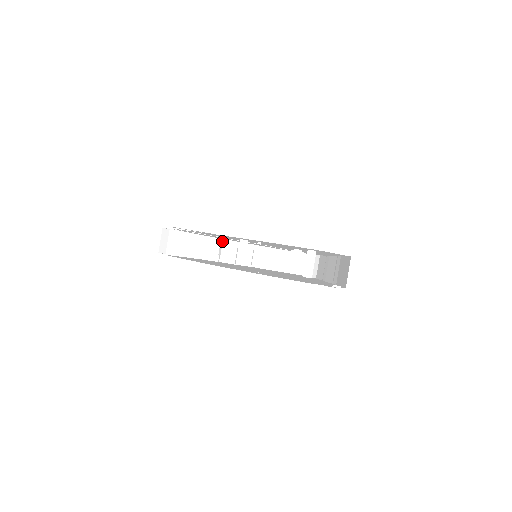
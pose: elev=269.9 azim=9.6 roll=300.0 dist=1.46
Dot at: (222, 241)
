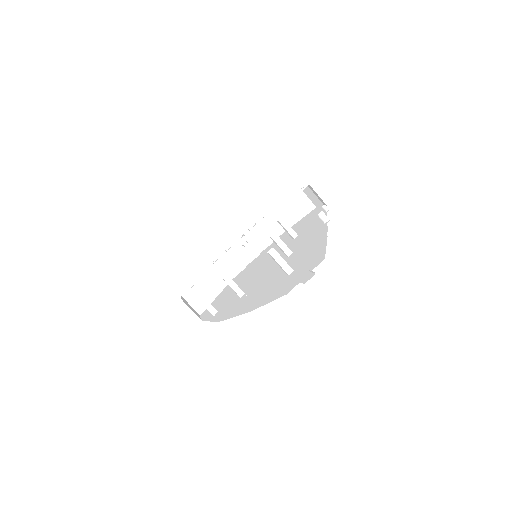
Dot at: (231, 251)
